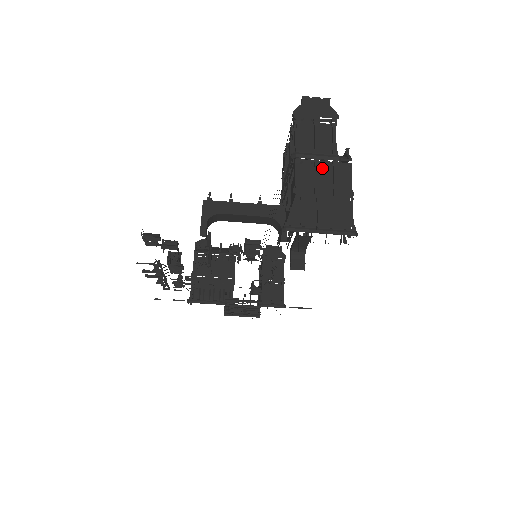
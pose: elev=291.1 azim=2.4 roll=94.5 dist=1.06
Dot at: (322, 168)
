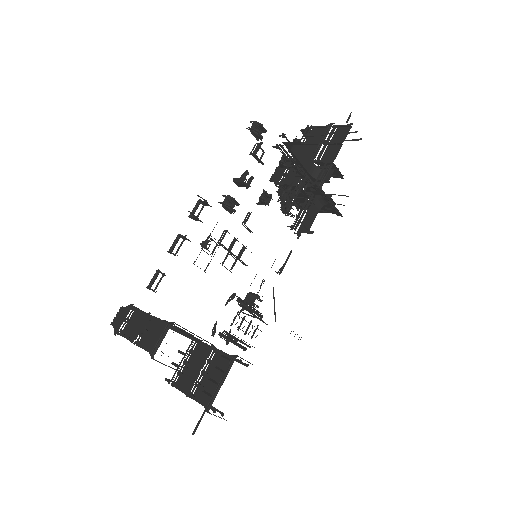
Dot at: occluded
